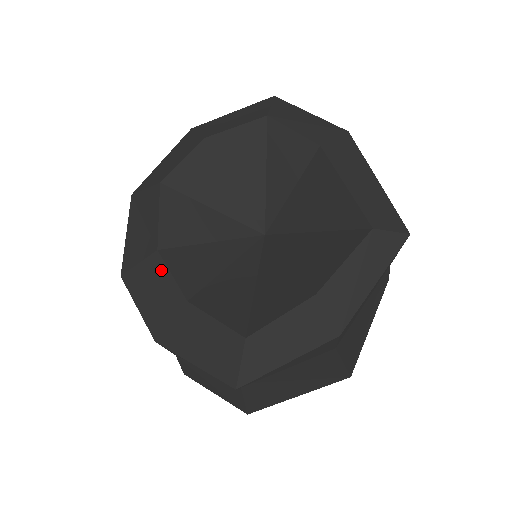
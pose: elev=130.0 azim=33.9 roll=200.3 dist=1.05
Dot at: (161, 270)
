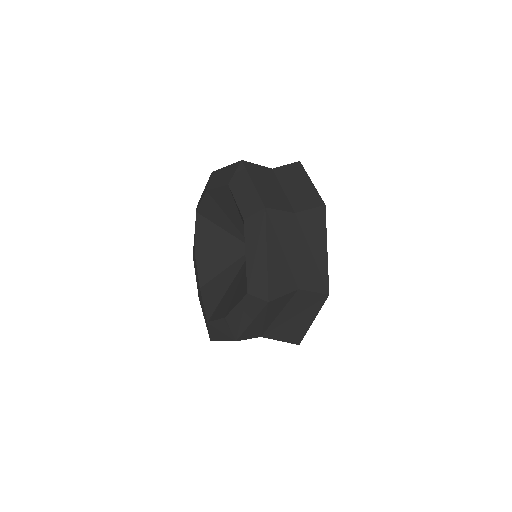
Dot at: (196, 265)
